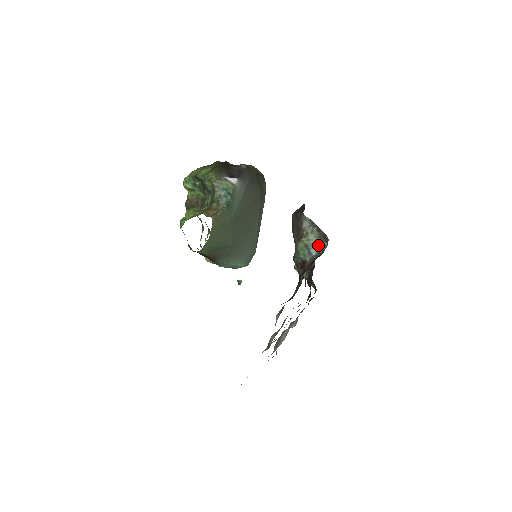
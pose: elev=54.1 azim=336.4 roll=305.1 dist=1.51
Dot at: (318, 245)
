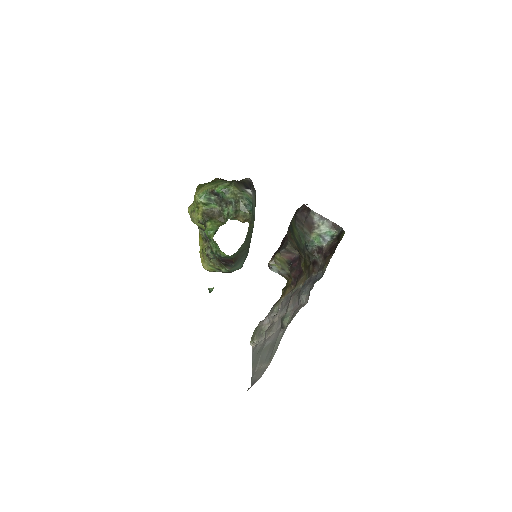
Dot at: (330, 233)
